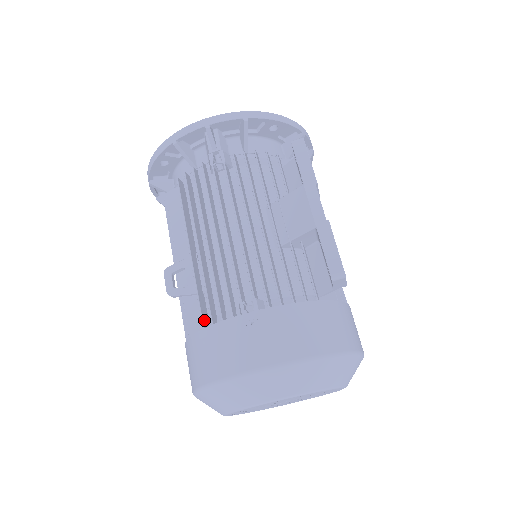
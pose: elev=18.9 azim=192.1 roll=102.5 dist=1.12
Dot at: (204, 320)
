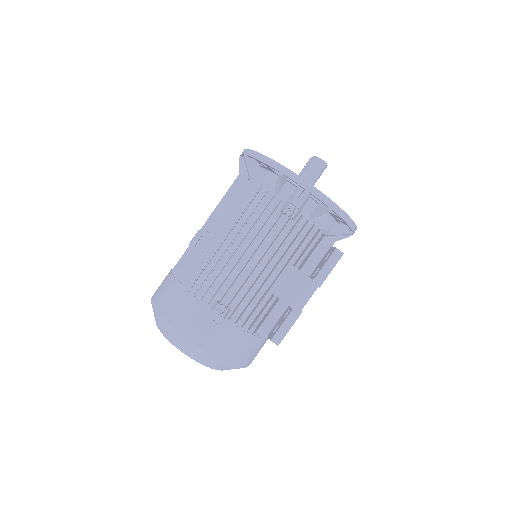
Dot at: occluded
